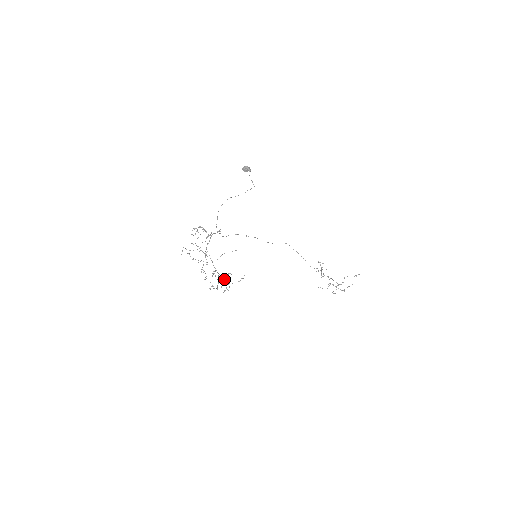
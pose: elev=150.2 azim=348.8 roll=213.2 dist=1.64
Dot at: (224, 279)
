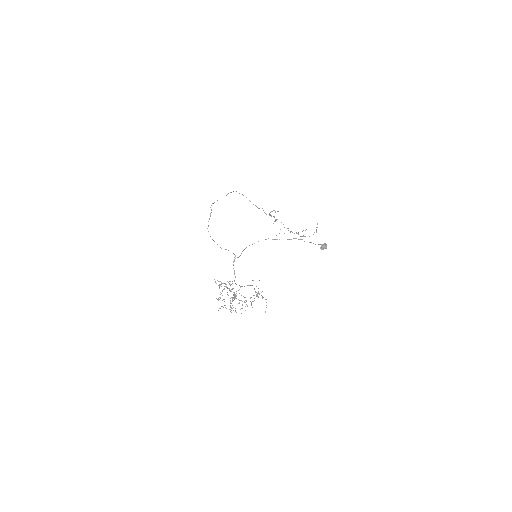
Dot at: (236, 293)
